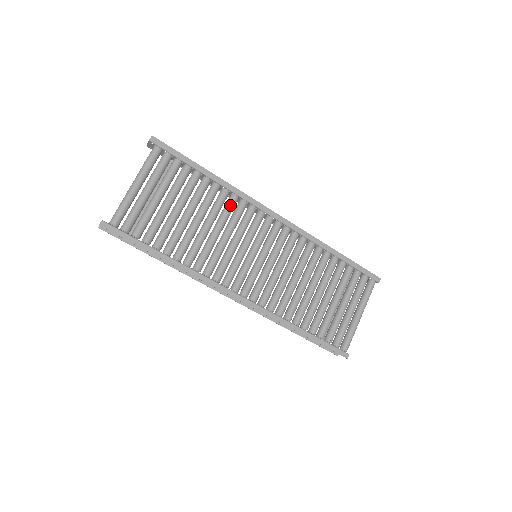
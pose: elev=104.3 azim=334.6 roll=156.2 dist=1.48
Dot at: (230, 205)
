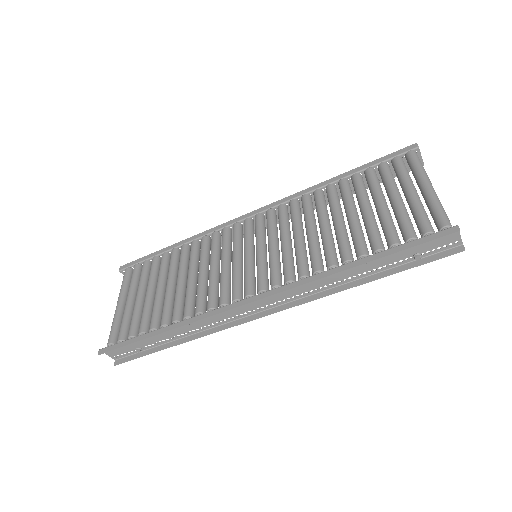
Dot at: (202, 246)
